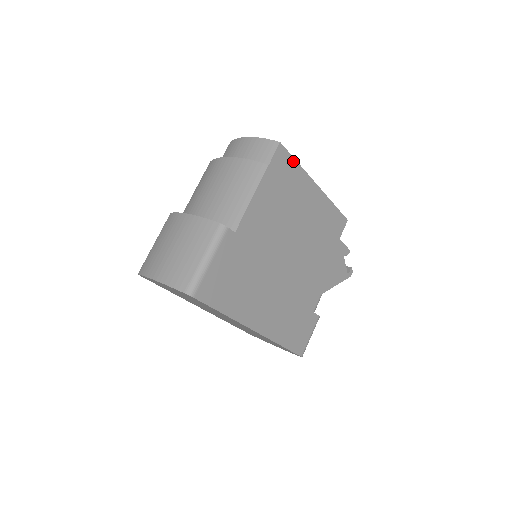
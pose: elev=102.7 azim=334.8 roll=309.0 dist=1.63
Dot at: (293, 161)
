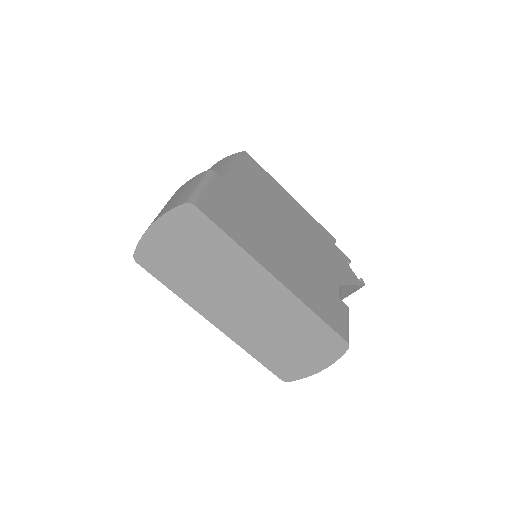
Dot at: (261, 168)
